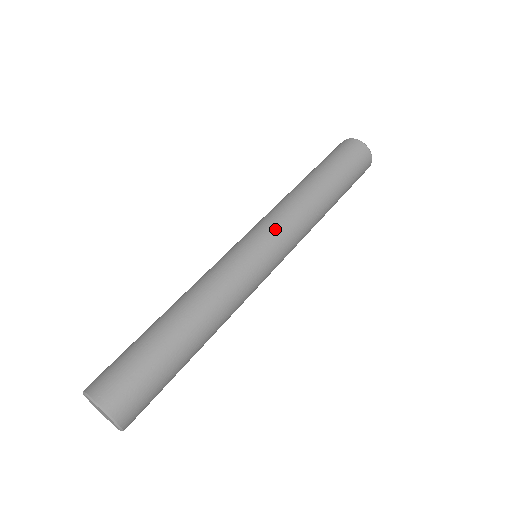
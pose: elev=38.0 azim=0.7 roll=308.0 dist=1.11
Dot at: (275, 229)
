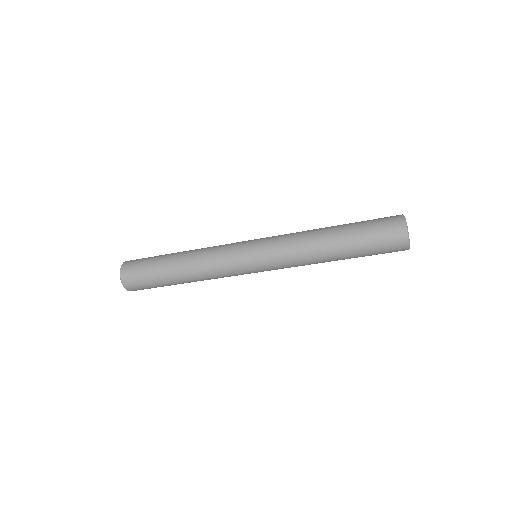
Dot at: (270, 253)
